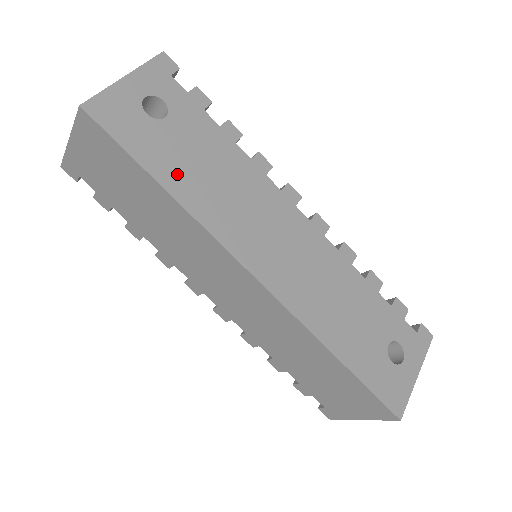
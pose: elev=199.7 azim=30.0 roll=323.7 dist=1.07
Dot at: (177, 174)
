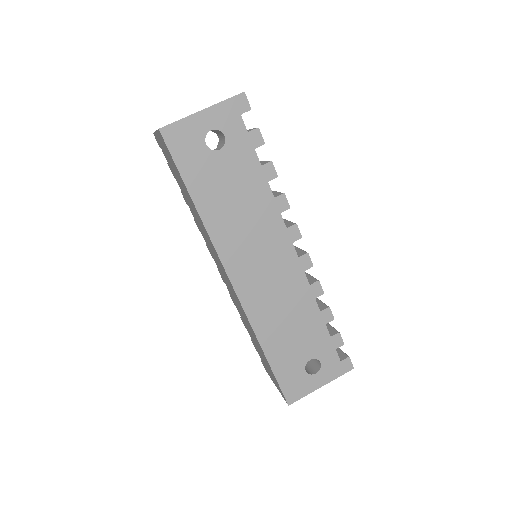
Dot at: (208, 196)
